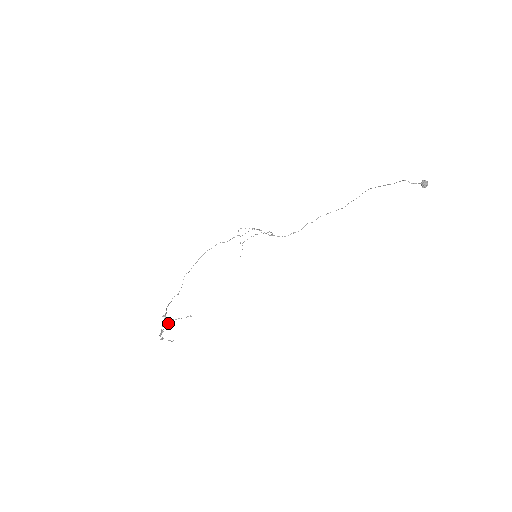
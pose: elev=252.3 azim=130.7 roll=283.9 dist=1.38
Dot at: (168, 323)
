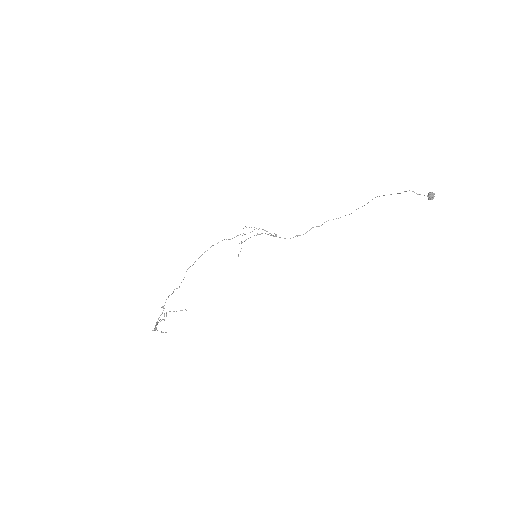
Dot at: (164, 315)
